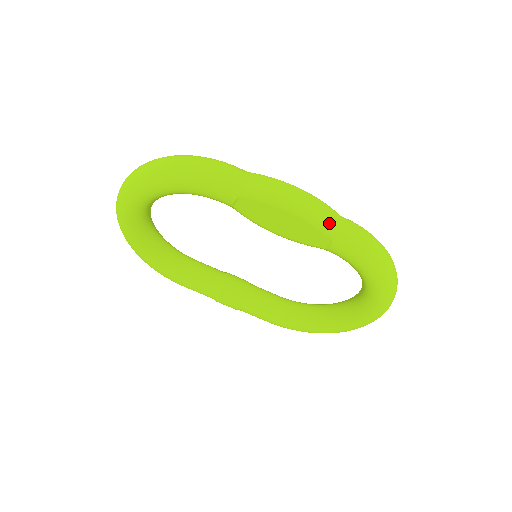
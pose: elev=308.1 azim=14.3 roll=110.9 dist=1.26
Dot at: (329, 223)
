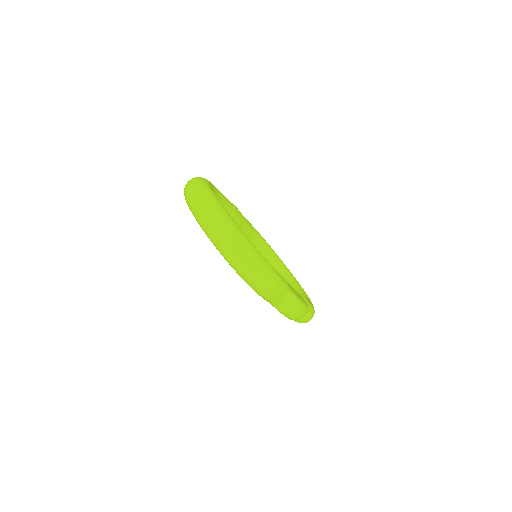
Dot at: occluded
